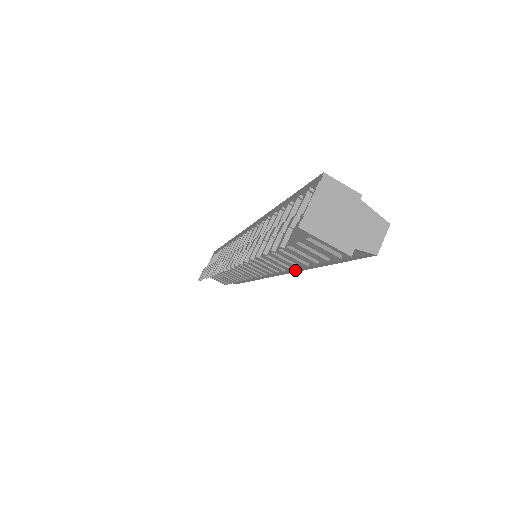
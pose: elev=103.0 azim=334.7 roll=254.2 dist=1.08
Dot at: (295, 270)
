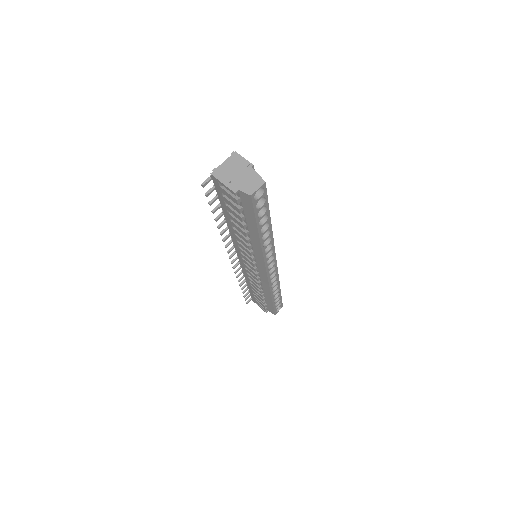
Dot at: (260, 251)
